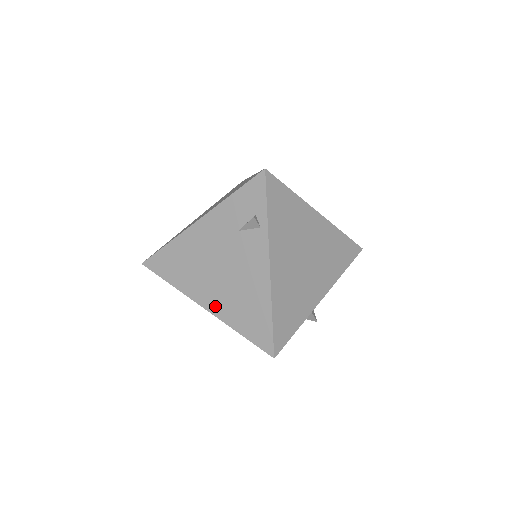
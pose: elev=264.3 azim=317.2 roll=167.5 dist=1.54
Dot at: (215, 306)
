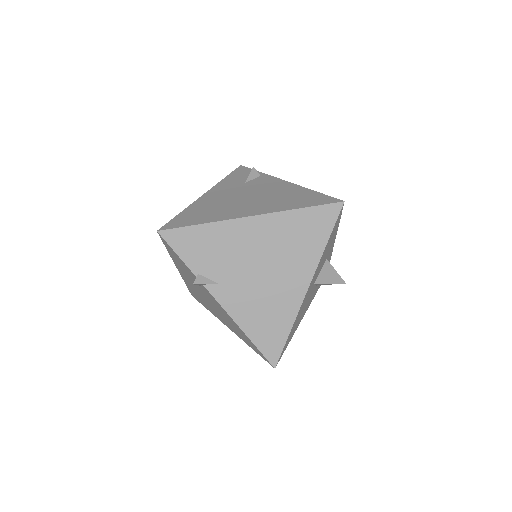
Dot at: (261, 210)
